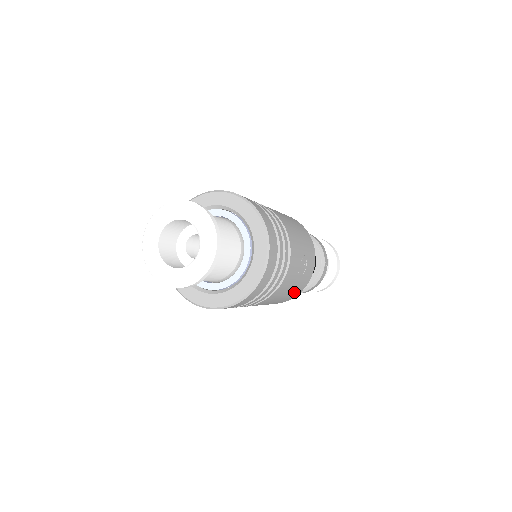
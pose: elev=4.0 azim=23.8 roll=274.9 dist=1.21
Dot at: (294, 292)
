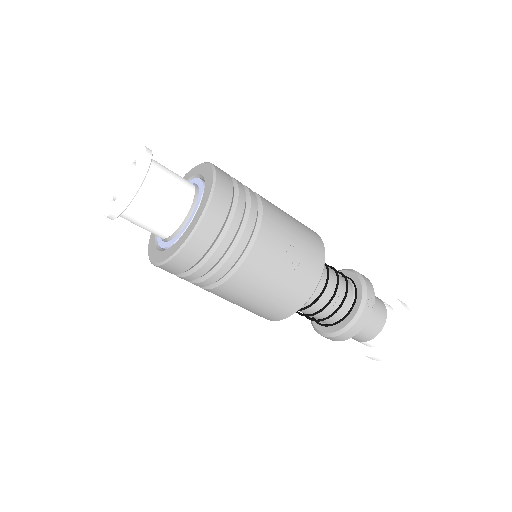
Dot at: (288, 295)
